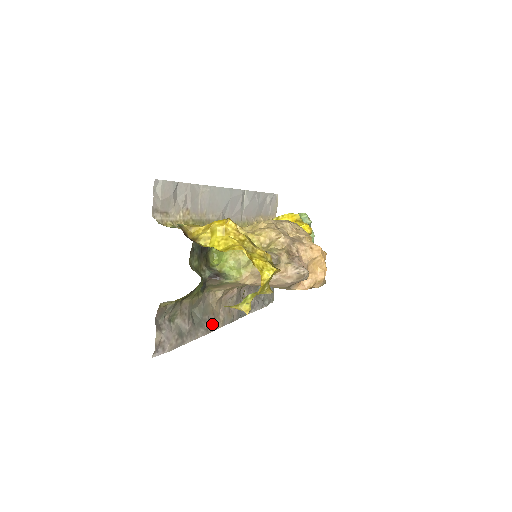
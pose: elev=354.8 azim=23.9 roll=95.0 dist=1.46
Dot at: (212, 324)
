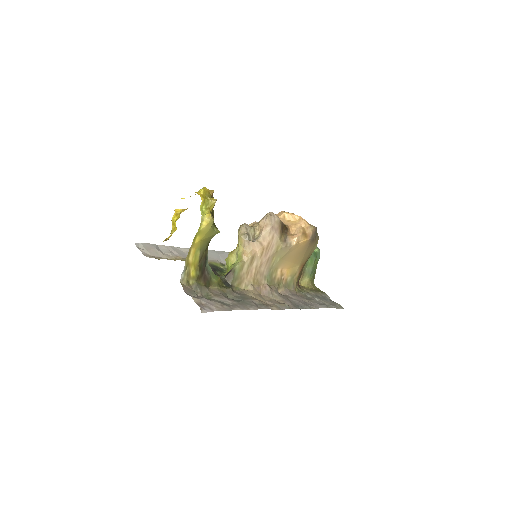
Dot at: (262, 306)
